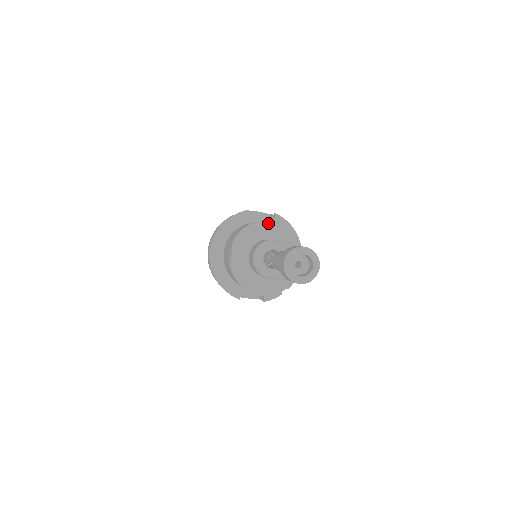
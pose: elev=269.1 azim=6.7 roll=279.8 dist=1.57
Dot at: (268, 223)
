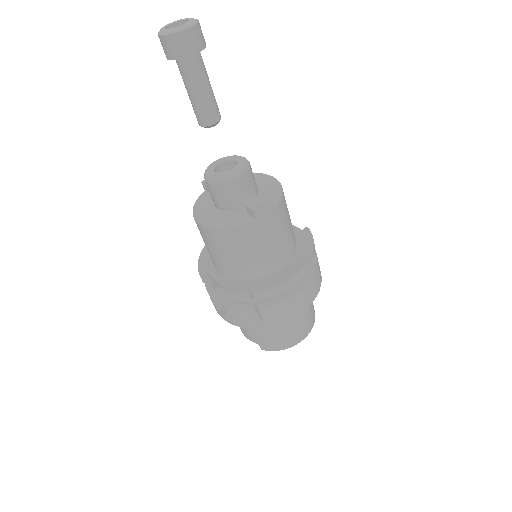
Dot at: (267, 176)
